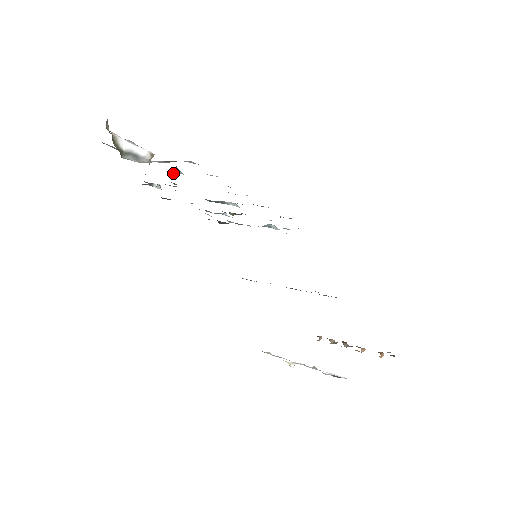
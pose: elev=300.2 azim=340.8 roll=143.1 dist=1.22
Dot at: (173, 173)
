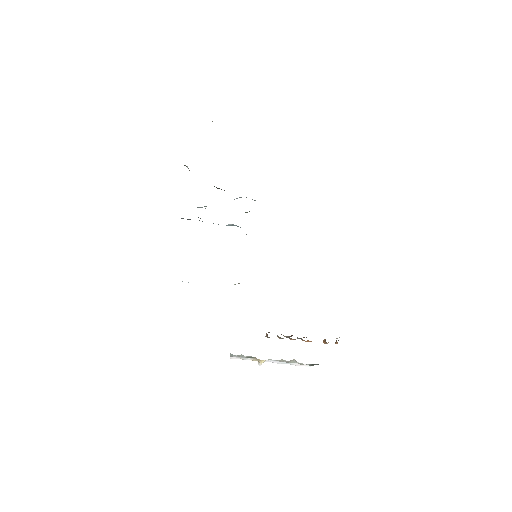
Dot at: occluded
